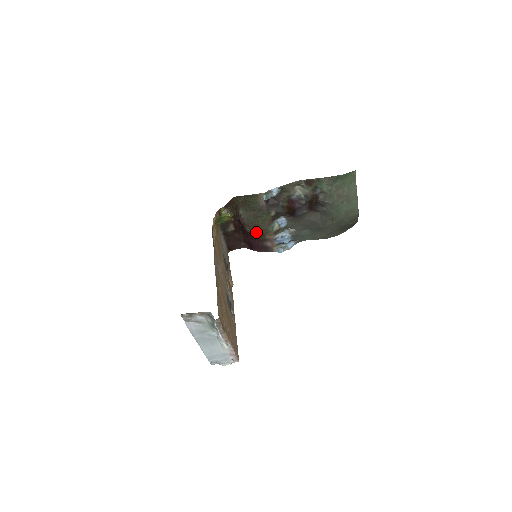
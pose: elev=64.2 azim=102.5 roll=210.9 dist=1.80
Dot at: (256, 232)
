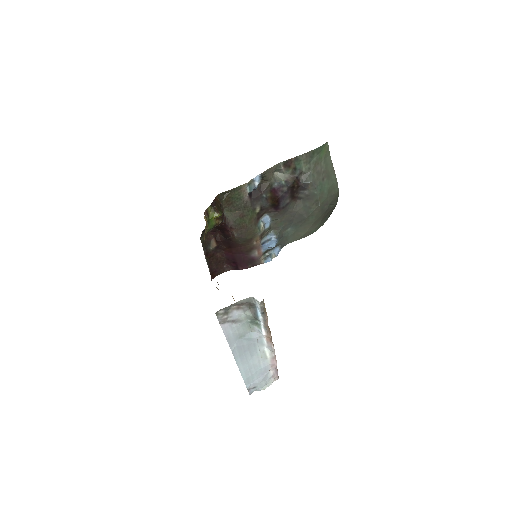
Dot at: (244, 237)
